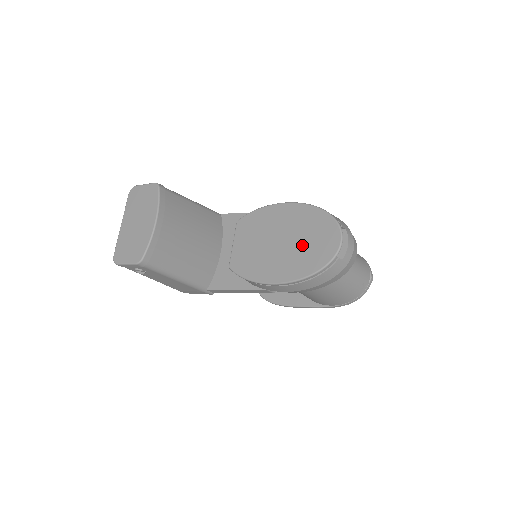
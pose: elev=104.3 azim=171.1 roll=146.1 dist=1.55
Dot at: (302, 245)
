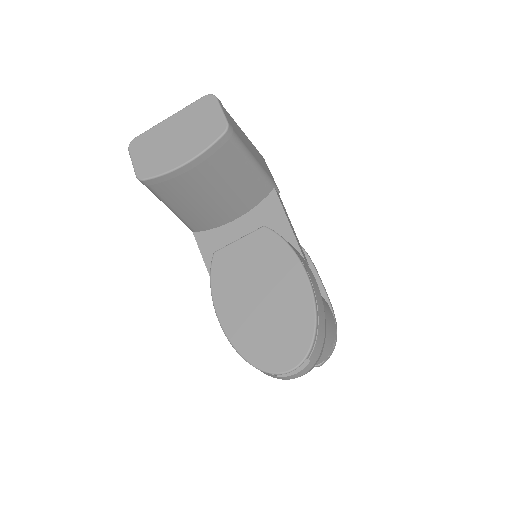
Dot at: (268, 326)
